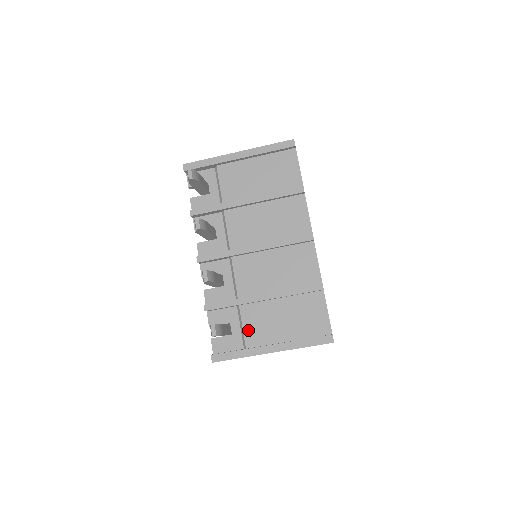
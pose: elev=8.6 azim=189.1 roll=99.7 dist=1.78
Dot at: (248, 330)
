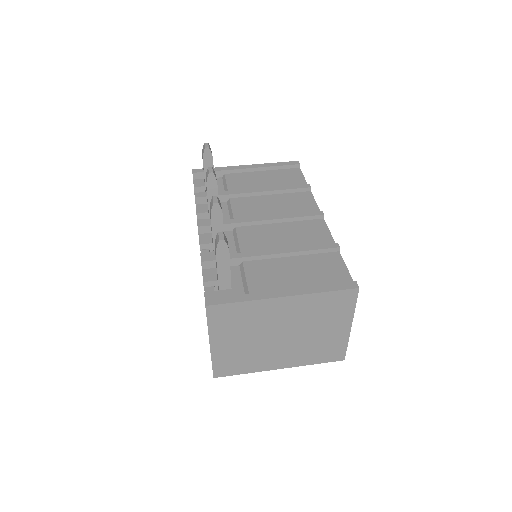
Dot at: (253, 281)
